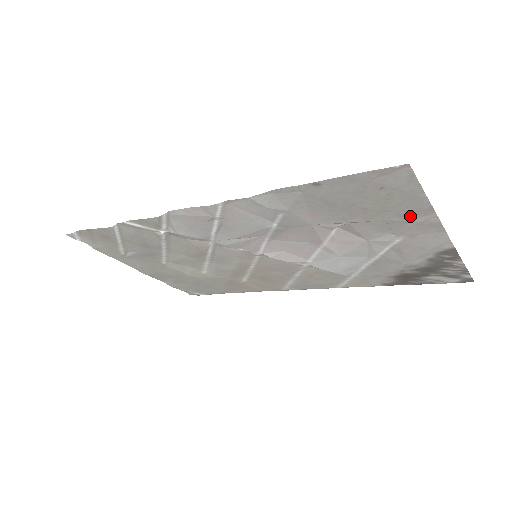
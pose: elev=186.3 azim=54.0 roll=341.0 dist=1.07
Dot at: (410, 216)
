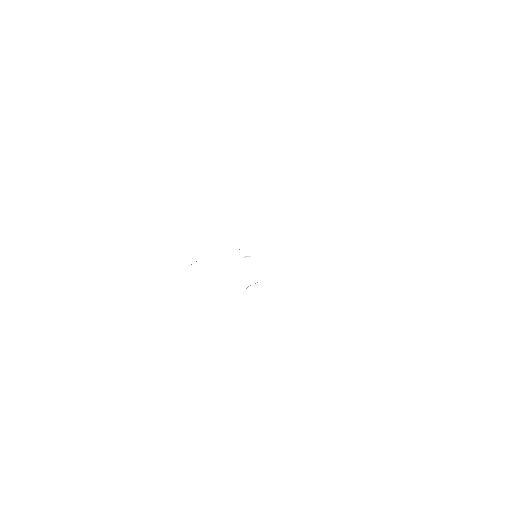
Dot at: occluded
